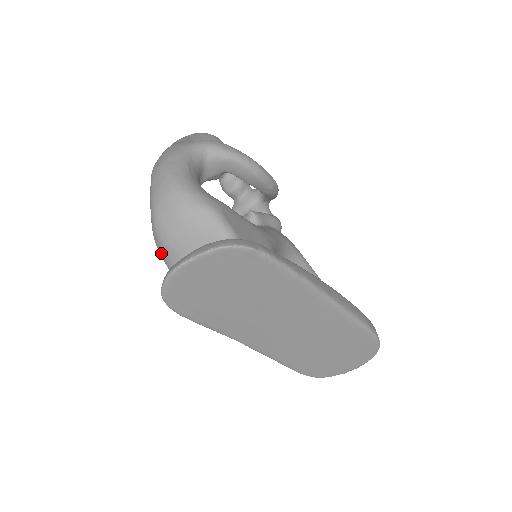
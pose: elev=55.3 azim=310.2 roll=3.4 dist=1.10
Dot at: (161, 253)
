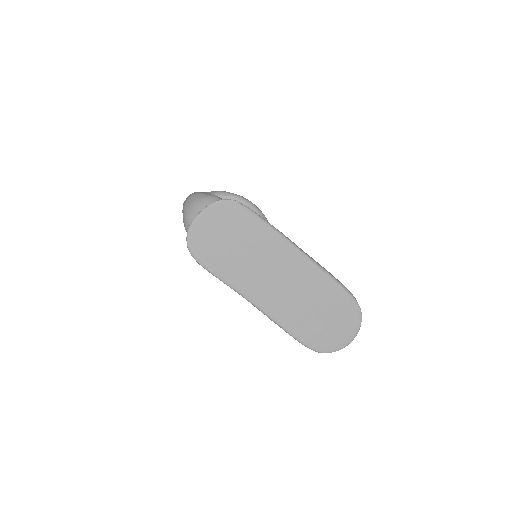
Dot at: occluded
